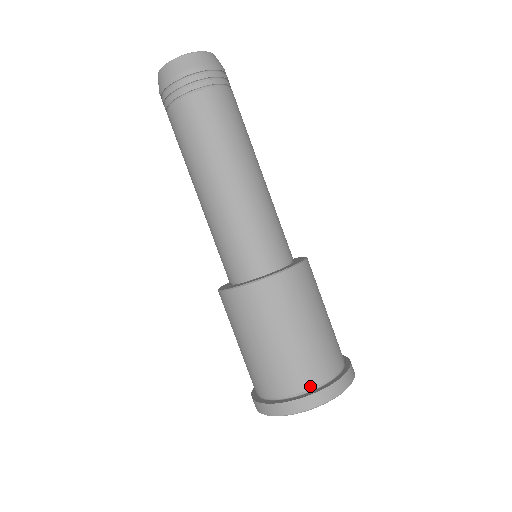
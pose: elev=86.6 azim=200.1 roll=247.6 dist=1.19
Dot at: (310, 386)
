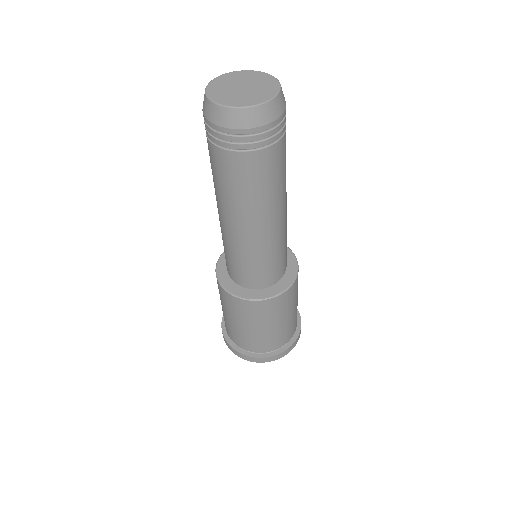
Dot at: (239, 346)
